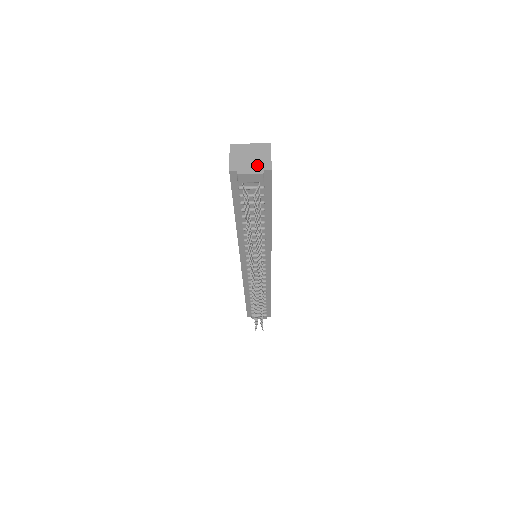
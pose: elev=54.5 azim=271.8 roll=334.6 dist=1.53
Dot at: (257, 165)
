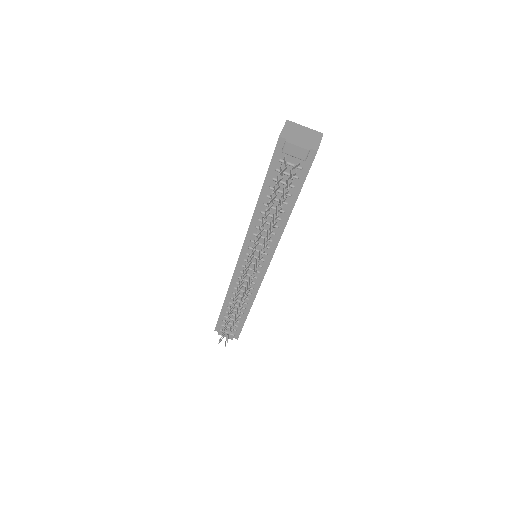
Dot at: (306, 143)
